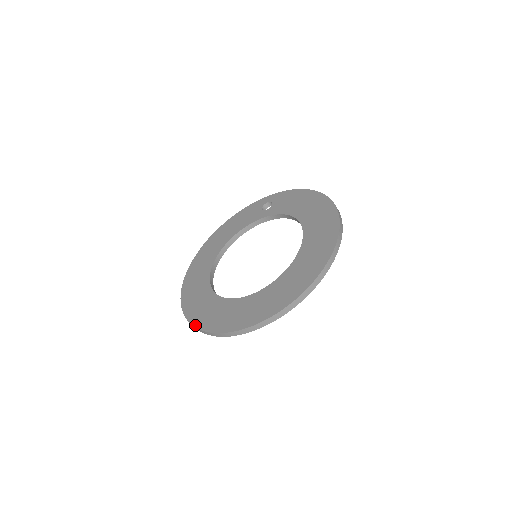
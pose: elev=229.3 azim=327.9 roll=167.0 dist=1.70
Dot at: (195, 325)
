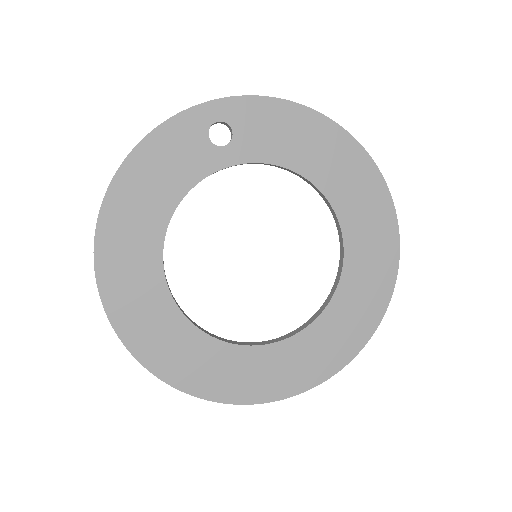
Dot at: (215, 400)
